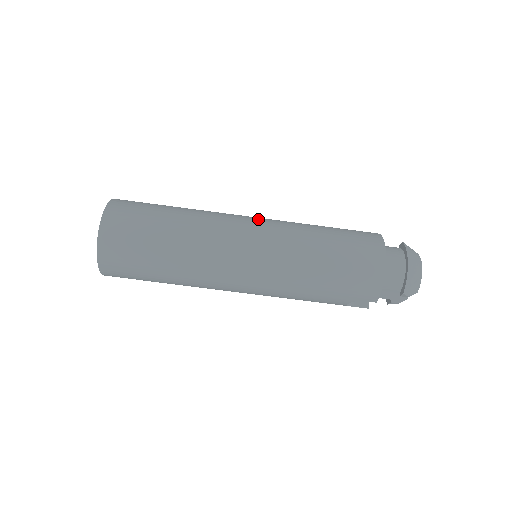
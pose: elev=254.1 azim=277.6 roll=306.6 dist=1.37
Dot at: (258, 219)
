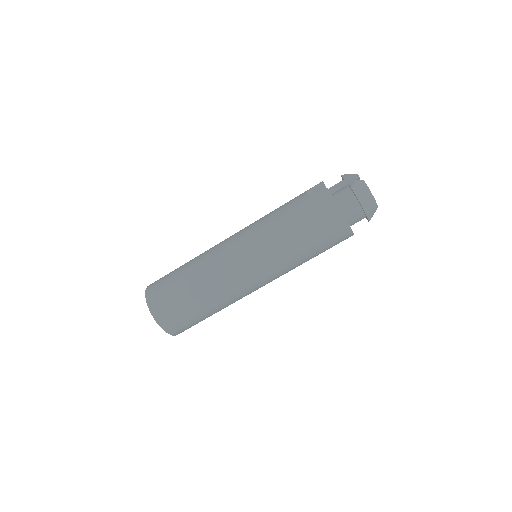
Dot at: (244, 251)
